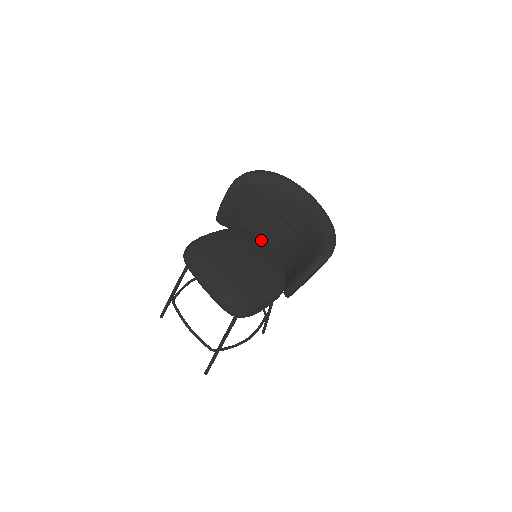
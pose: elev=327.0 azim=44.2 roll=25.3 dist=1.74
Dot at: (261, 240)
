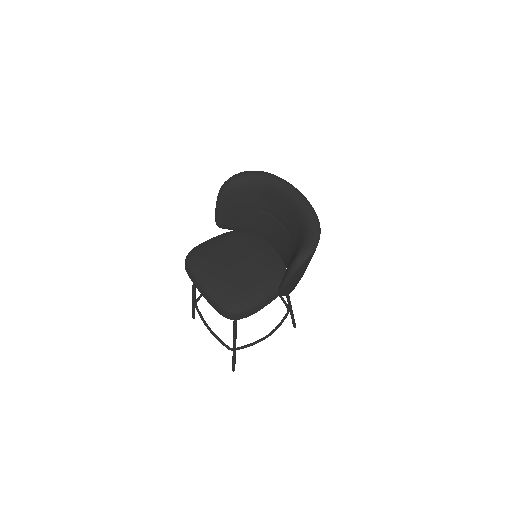
Dot at: (263, 239)
